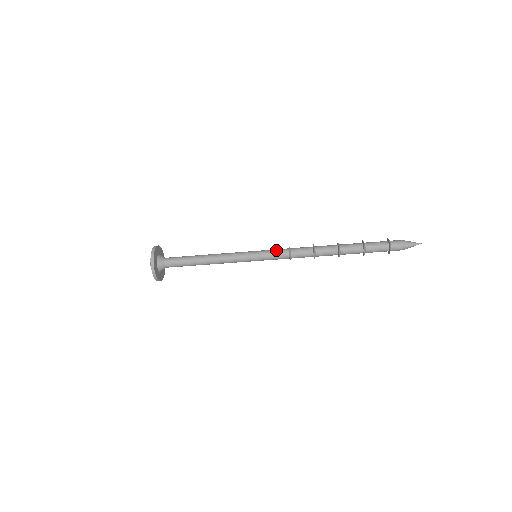
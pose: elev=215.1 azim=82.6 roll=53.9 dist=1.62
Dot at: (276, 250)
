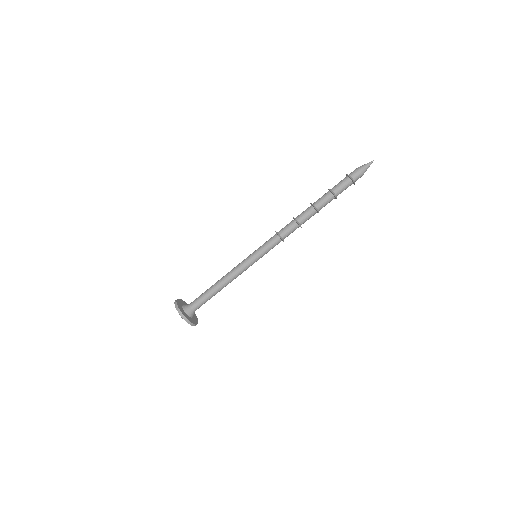
Dot at: occluded
